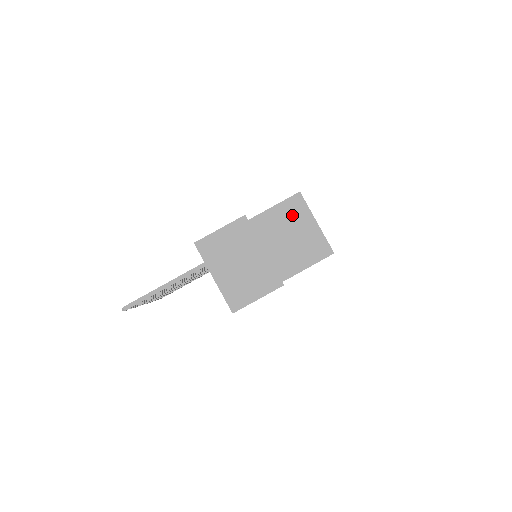
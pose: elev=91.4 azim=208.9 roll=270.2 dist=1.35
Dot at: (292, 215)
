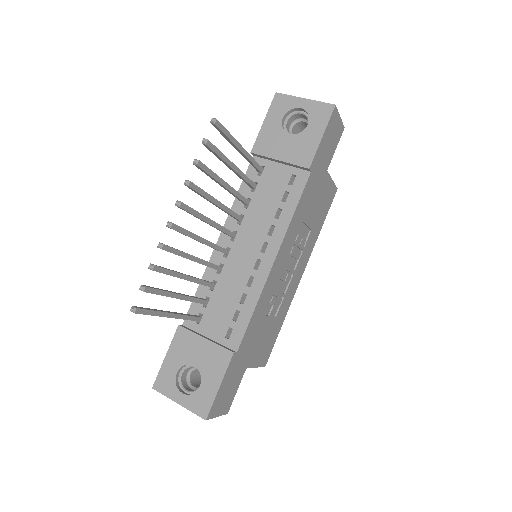
Dot at: occluded
